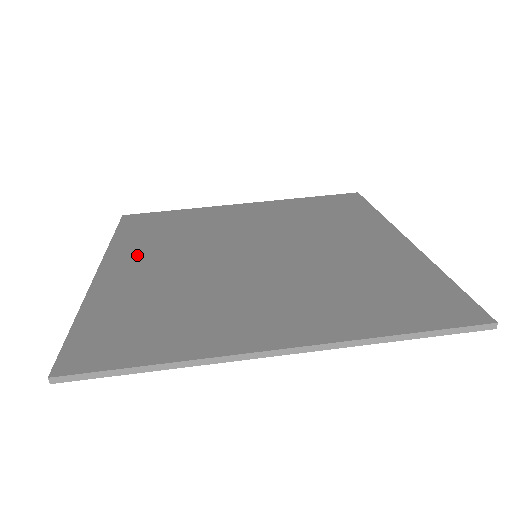
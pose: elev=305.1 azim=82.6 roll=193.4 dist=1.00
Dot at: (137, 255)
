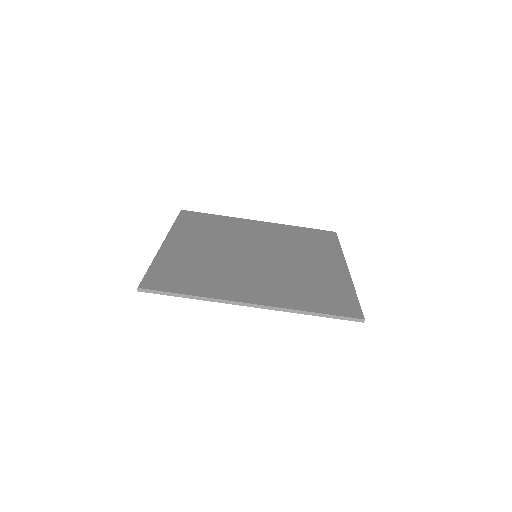
Dot at: (187, 238)
